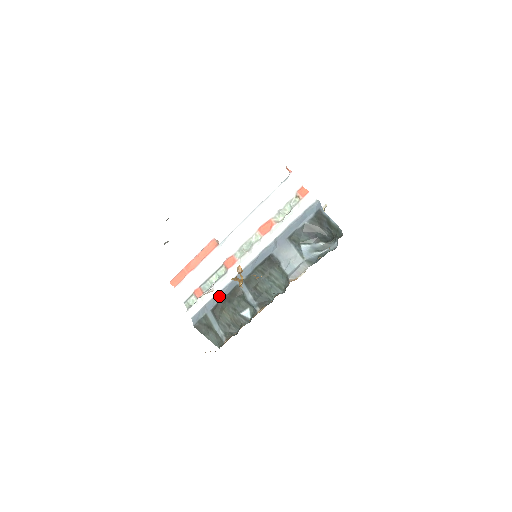
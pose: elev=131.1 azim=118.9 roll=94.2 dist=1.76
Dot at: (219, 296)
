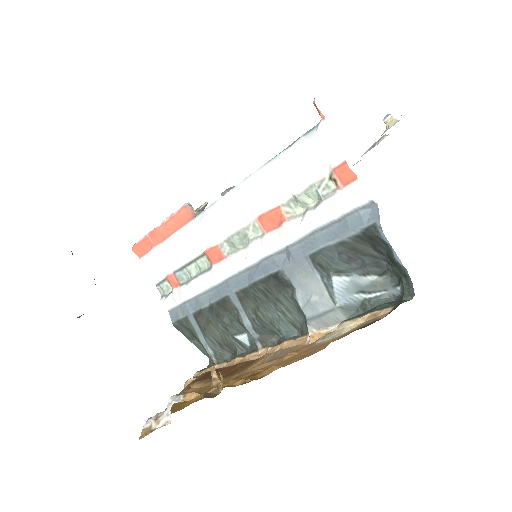
Dot at: (202, 299)
